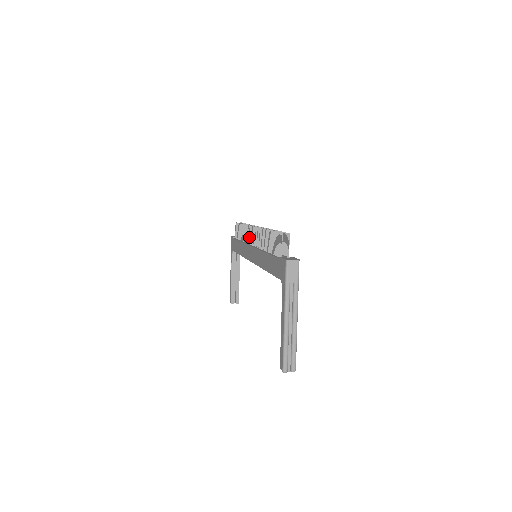
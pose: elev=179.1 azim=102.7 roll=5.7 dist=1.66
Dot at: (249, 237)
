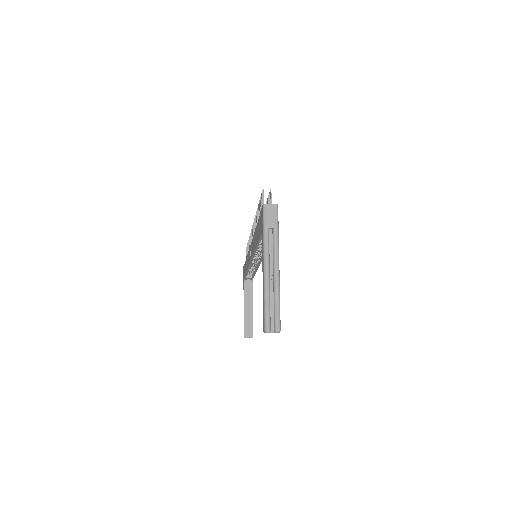
Dot at: occluded
